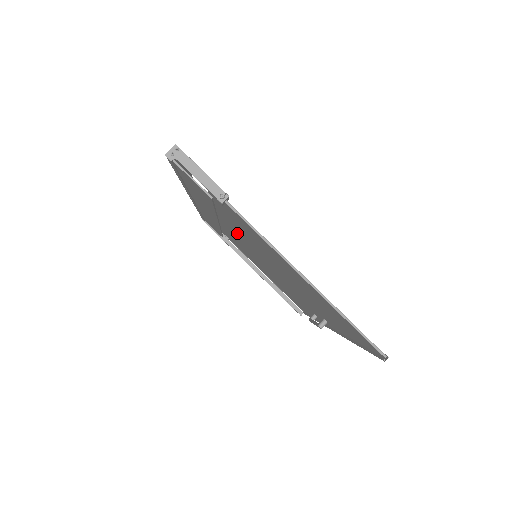
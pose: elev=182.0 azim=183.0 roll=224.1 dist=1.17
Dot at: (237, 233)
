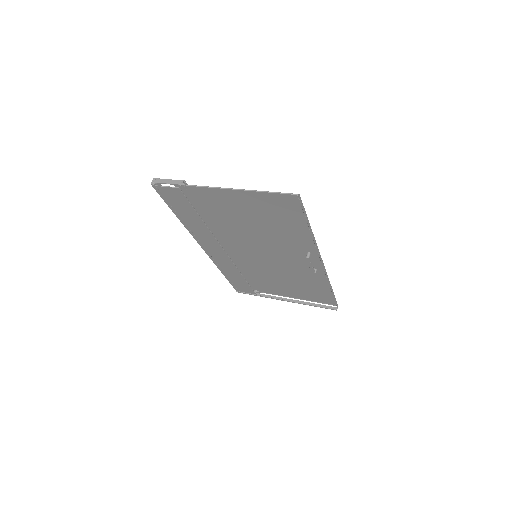
Dot at: (229, 239)
